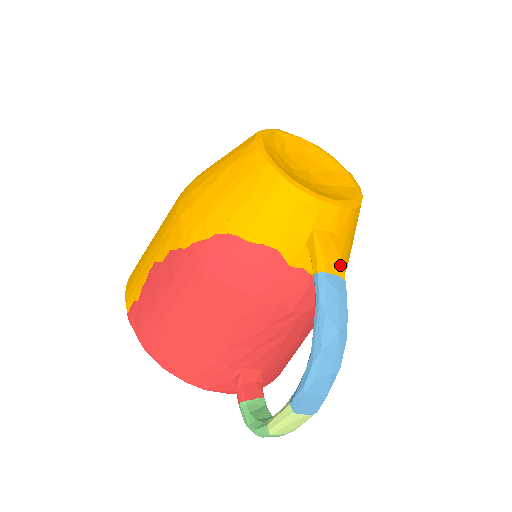
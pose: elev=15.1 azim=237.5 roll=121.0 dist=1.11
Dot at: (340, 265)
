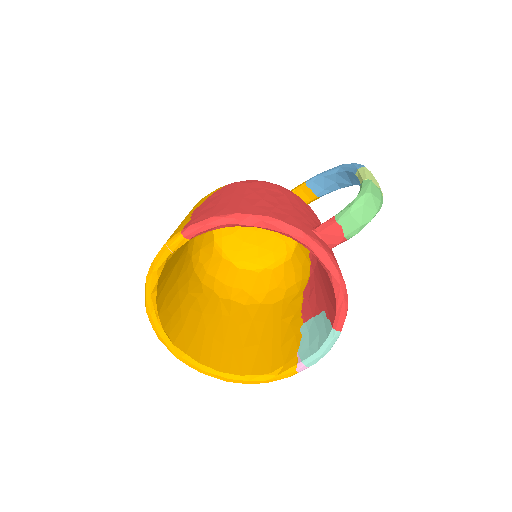
Dot at: occluded
